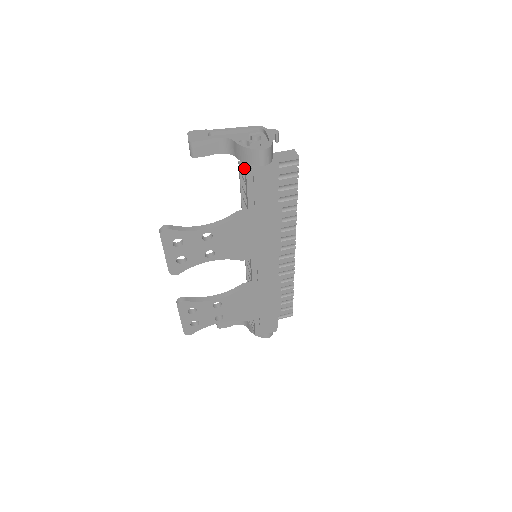
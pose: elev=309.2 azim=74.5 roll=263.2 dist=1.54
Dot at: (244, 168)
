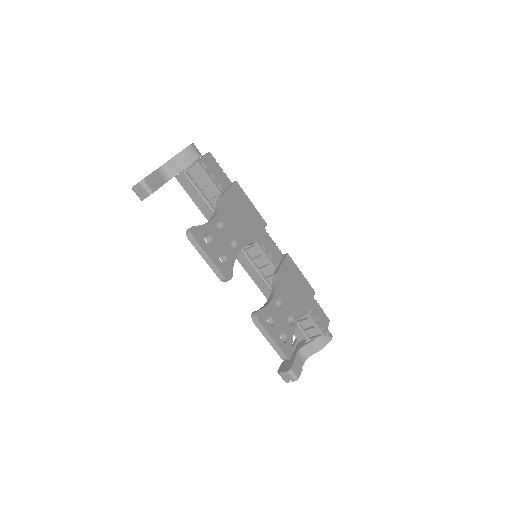
Dot at: (192, 166)
